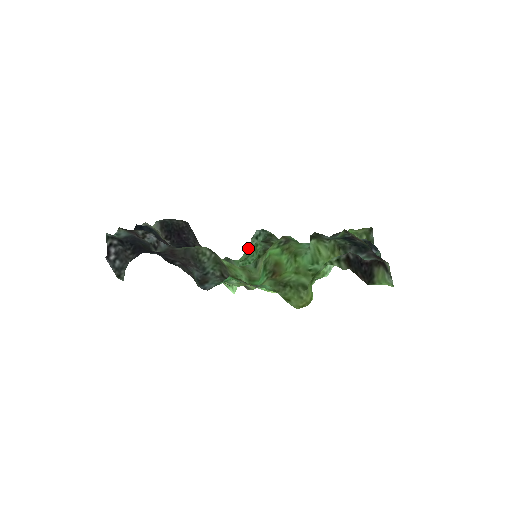
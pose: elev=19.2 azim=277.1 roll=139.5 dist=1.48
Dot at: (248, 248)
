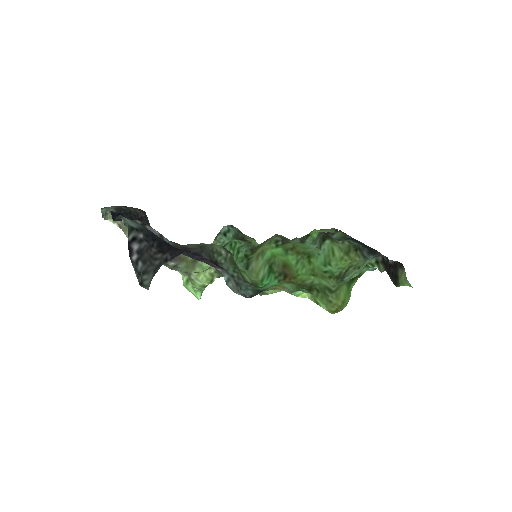
Dot at: occluded
